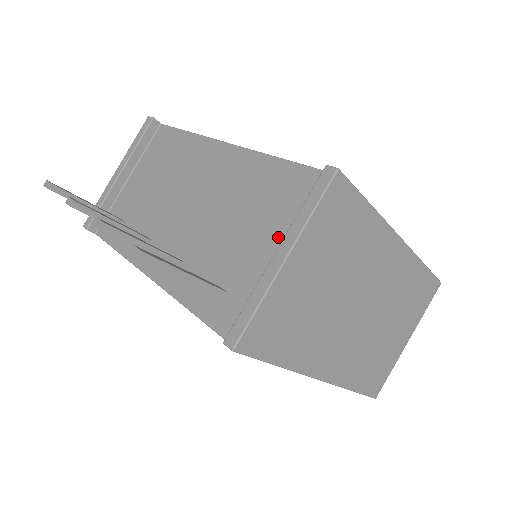
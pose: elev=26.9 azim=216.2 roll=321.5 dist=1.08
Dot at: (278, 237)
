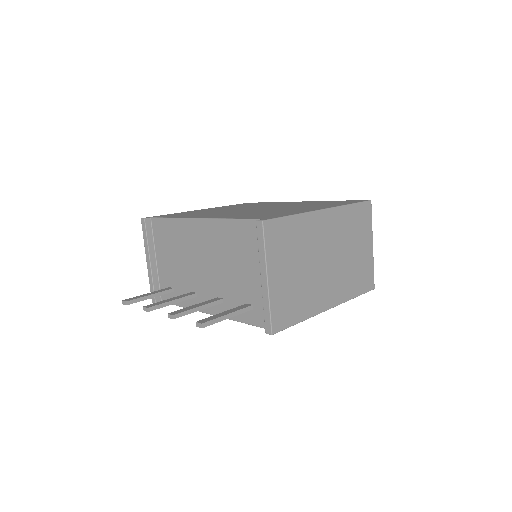
Dot at: (258, 265)
